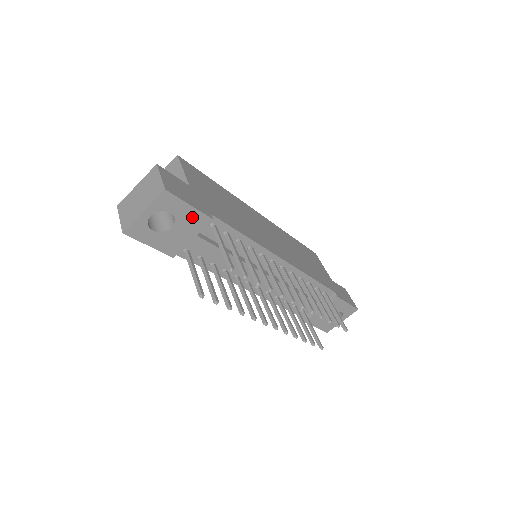
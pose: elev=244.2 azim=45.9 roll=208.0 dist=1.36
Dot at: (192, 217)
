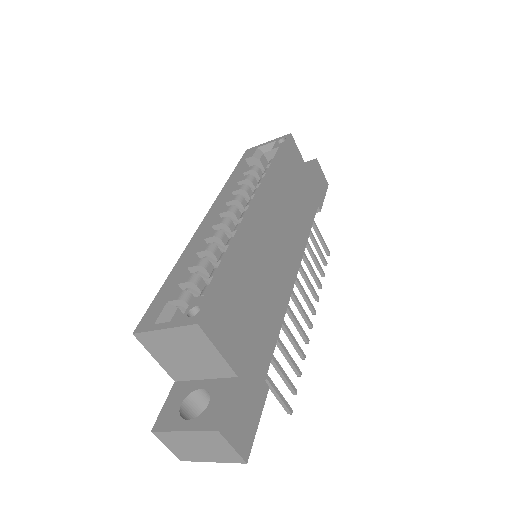
Dot at: occluded
